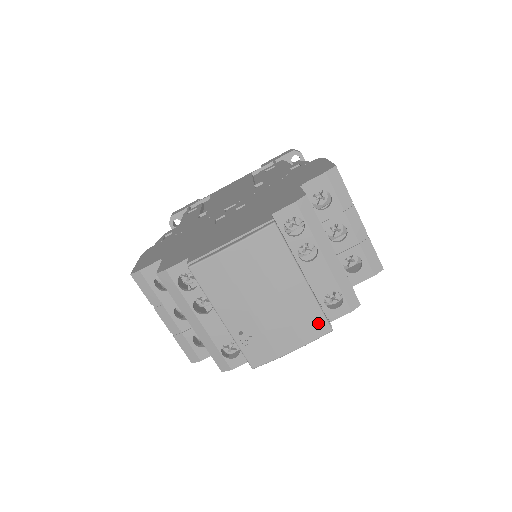
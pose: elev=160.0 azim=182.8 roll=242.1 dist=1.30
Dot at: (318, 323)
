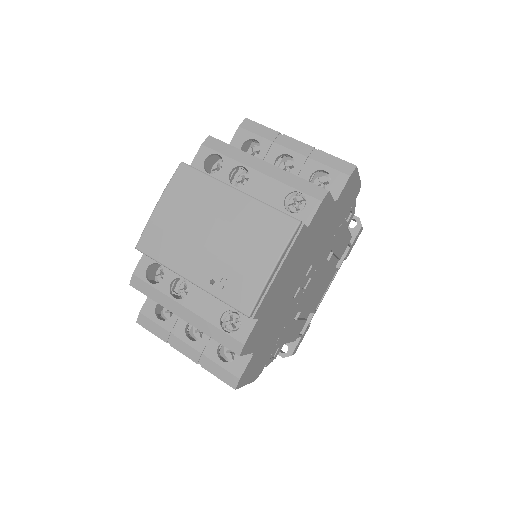
Dot at: (279, 223)
